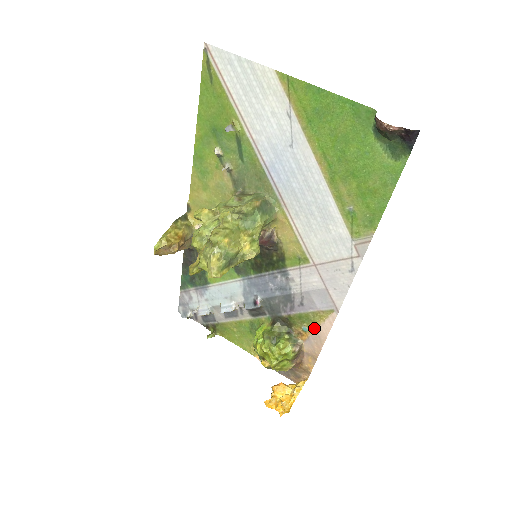
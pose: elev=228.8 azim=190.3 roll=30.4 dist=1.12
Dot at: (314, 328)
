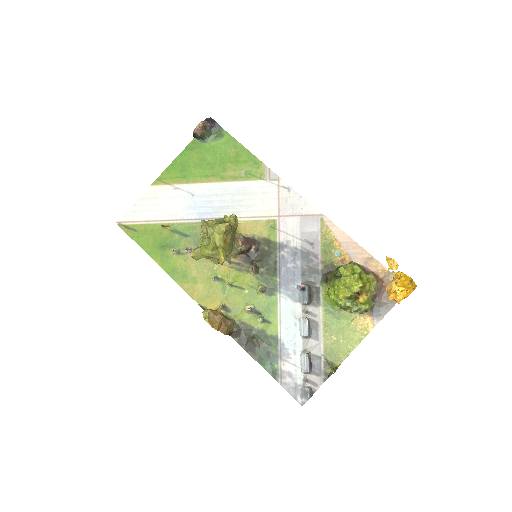
Dot at: (338, 244)
